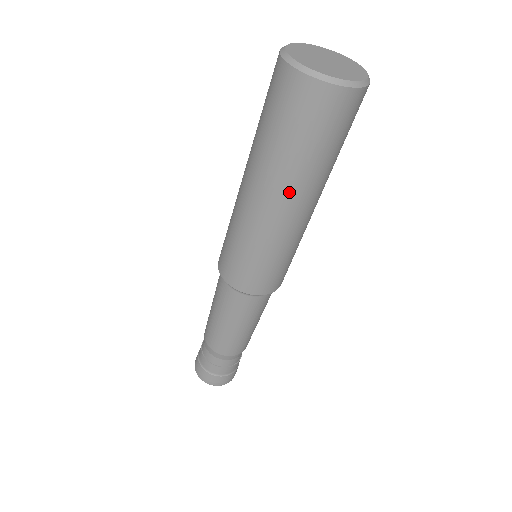
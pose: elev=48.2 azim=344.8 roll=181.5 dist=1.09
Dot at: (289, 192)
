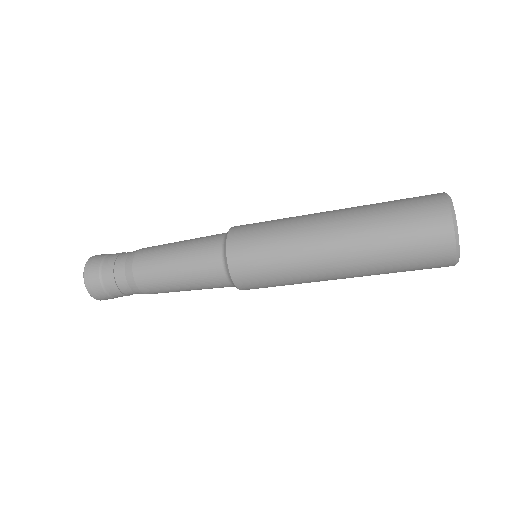
Dot at: occluded
